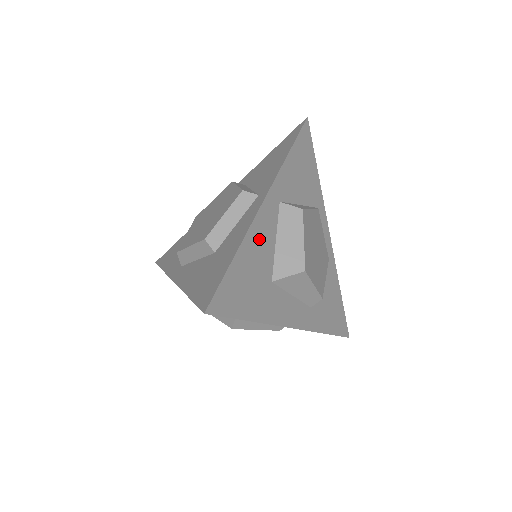
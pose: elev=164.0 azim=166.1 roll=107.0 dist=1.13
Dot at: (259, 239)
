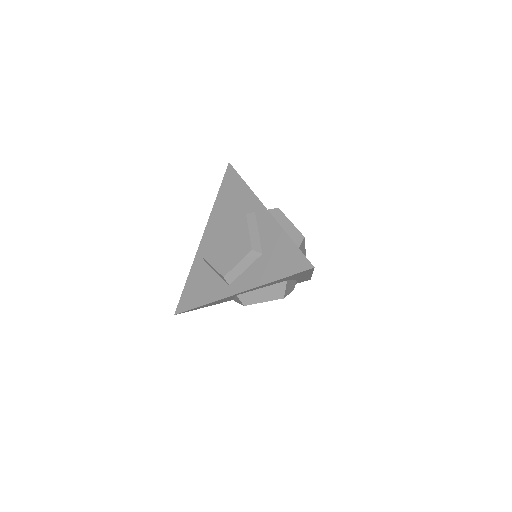
Dot at: occluded
